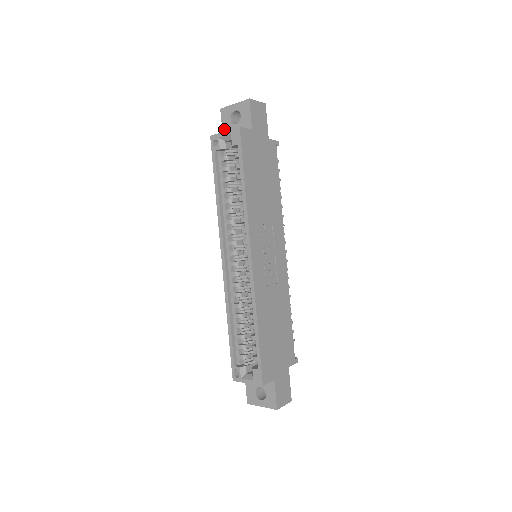
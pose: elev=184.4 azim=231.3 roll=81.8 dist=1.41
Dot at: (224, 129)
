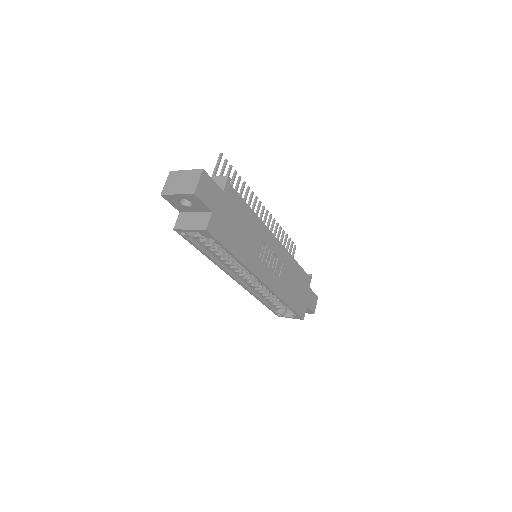
Dot at: (176, 208)
